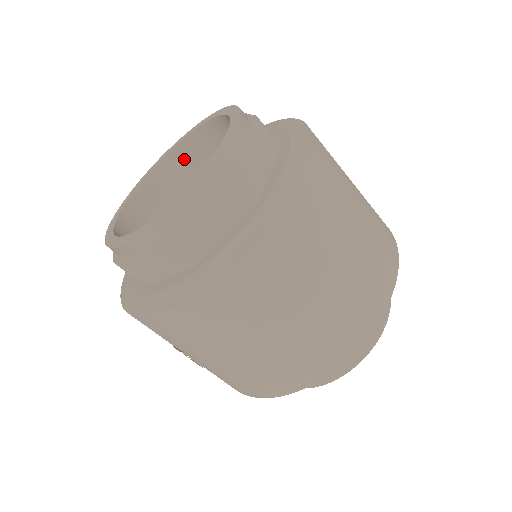
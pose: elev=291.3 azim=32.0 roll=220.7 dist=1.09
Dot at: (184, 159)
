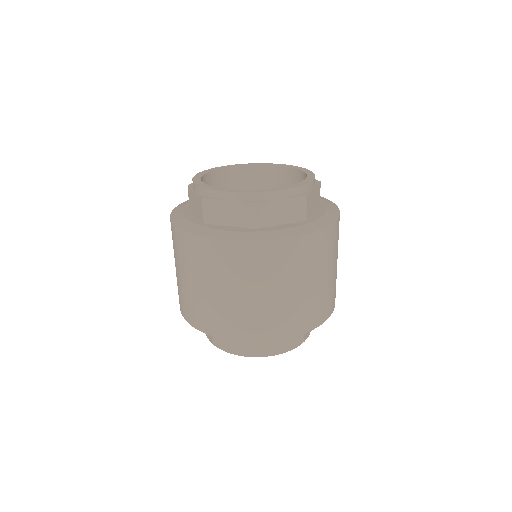
Dot at: (283, 177)
